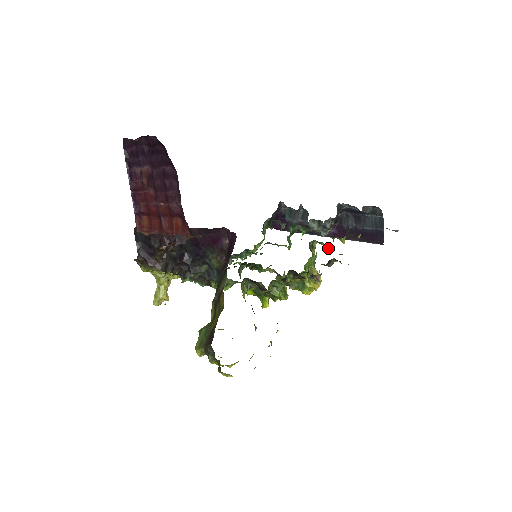
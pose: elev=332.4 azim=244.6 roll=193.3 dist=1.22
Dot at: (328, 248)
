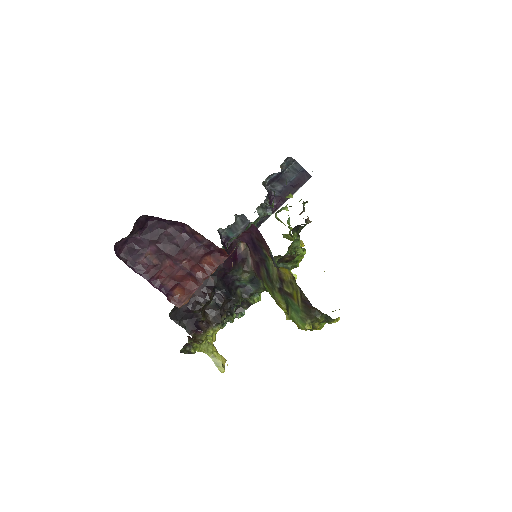
Dot at: (287, 209)
